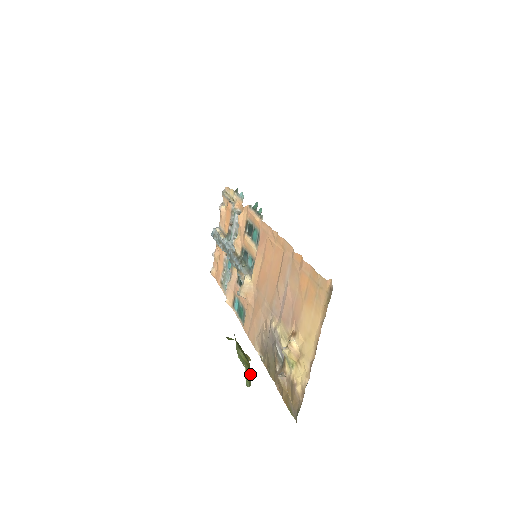
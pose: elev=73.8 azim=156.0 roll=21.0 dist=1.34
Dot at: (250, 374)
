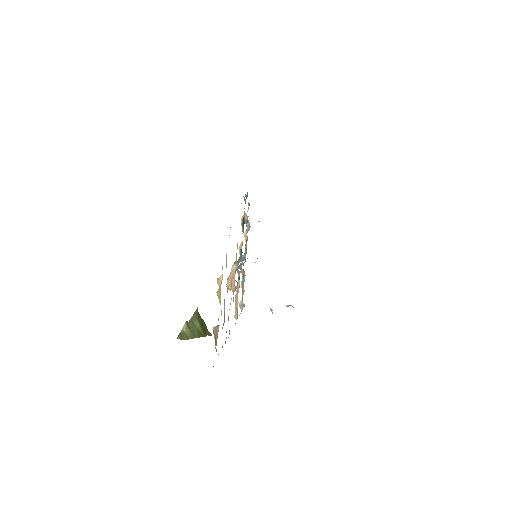
Dot at: (194, 337)
